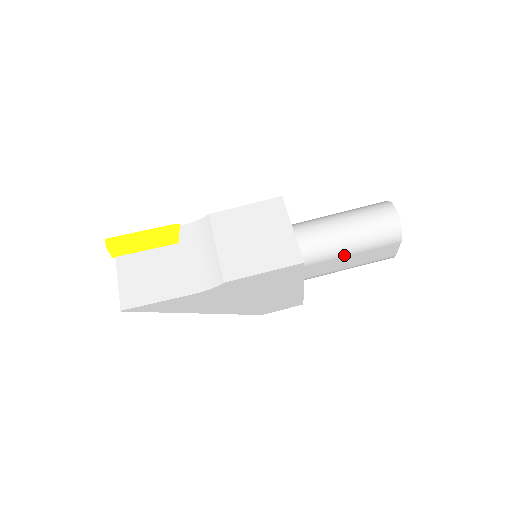
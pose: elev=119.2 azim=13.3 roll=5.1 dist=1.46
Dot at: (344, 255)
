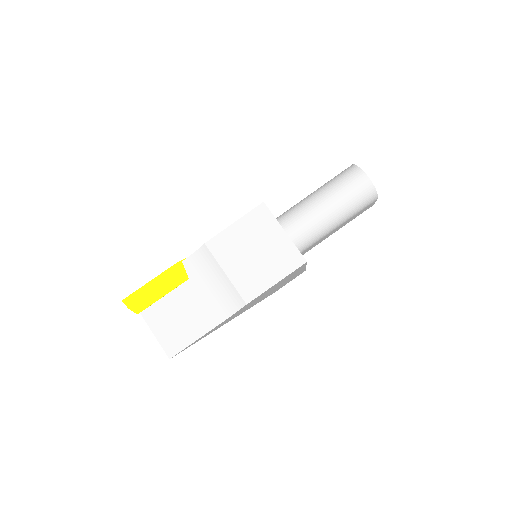
Dot at: (333, 230)
